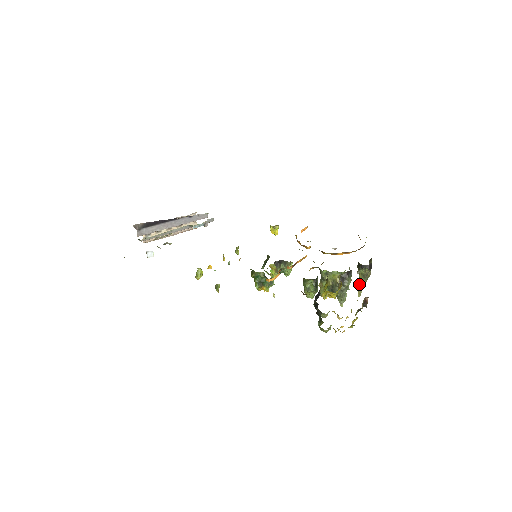
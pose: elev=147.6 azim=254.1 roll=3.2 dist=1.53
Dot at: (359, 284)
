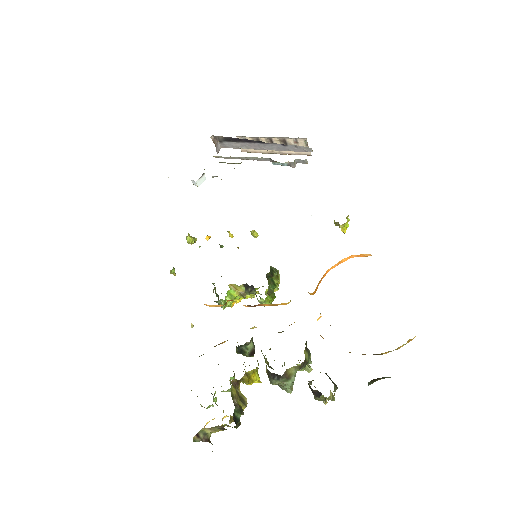
Dot at: occluded
